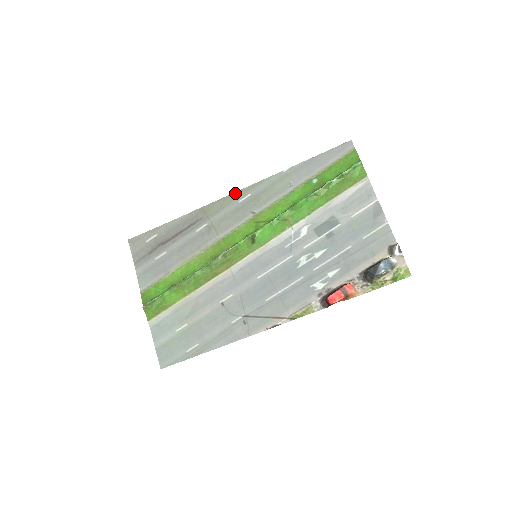
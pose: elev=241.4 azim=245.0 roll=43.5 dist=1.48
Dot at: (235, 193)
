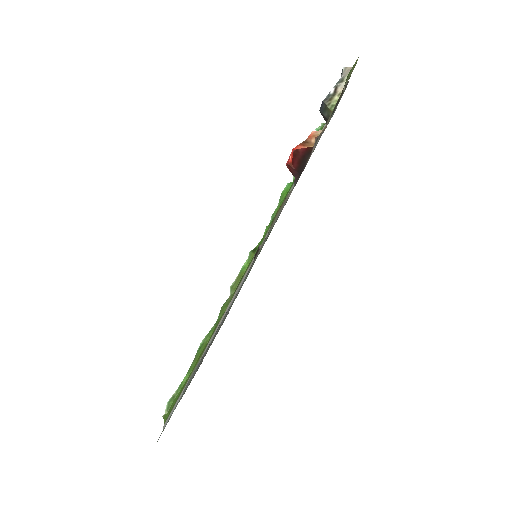
Dot at: occluded
